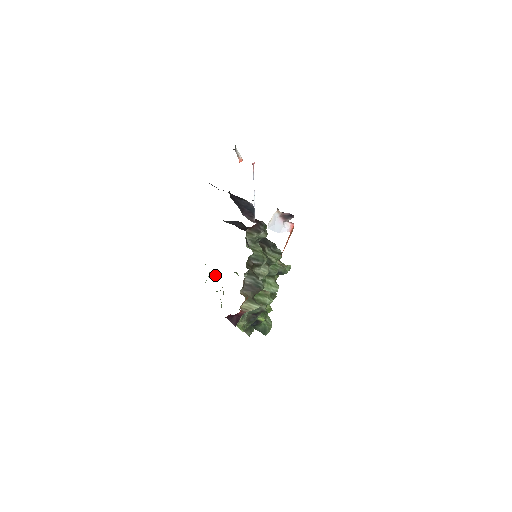
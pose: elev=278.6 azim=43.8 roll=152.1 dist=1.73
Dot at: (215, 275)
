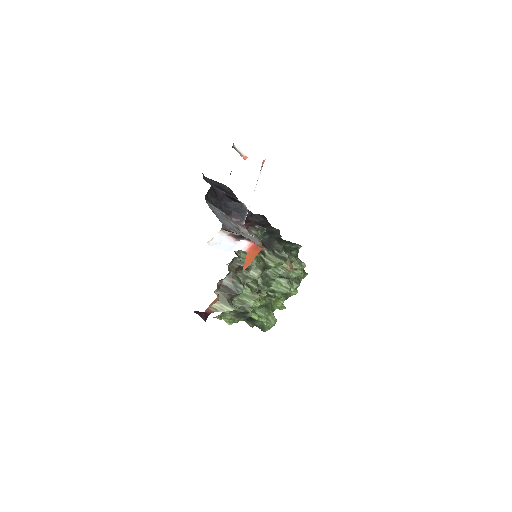
Dot at: occluded
